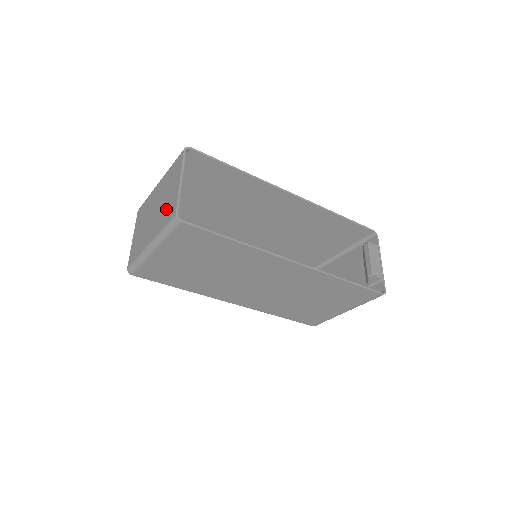
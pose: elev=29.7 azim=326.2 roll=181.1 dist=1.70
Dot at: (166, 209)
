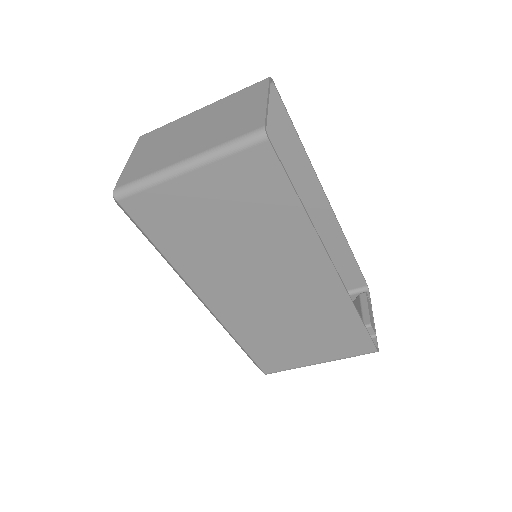
Dot at: (233, 125)
